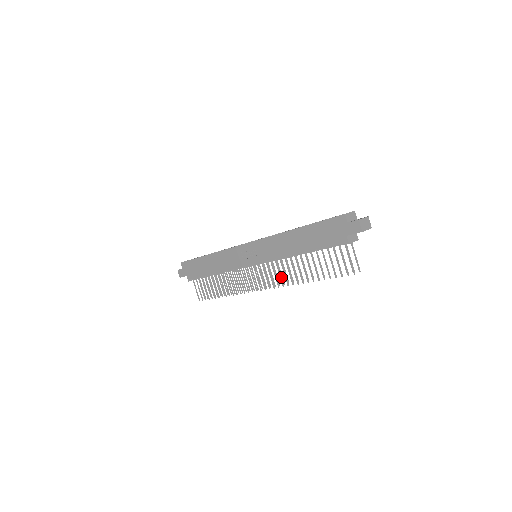
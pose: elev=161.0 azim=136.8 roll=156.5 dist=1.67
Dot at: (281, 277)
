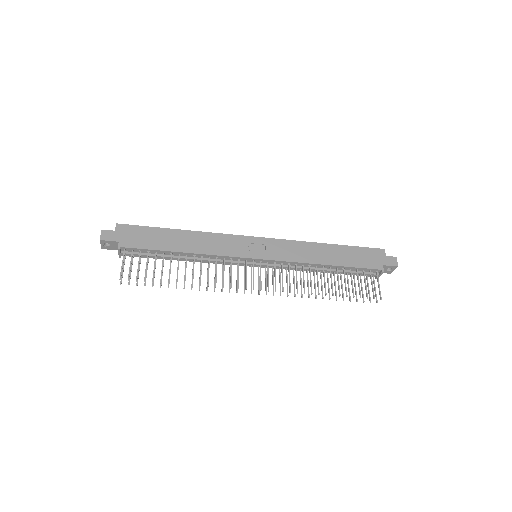
Dot at: (290, 283)
